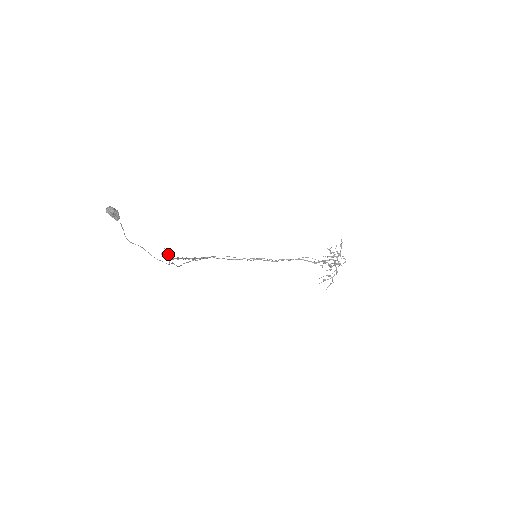
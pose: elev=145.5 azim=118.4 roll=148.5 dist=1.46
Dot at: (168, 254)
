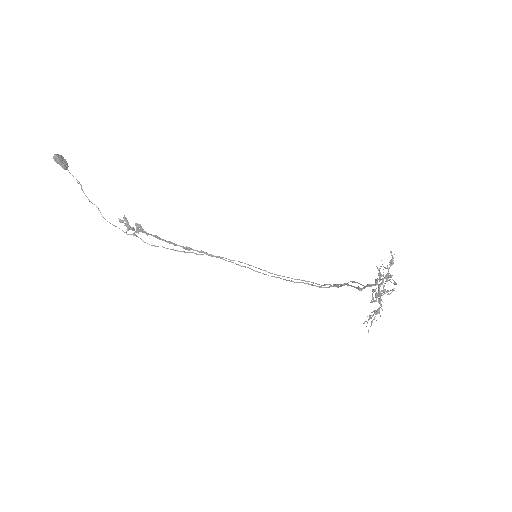
Dot at: (128, 222)
